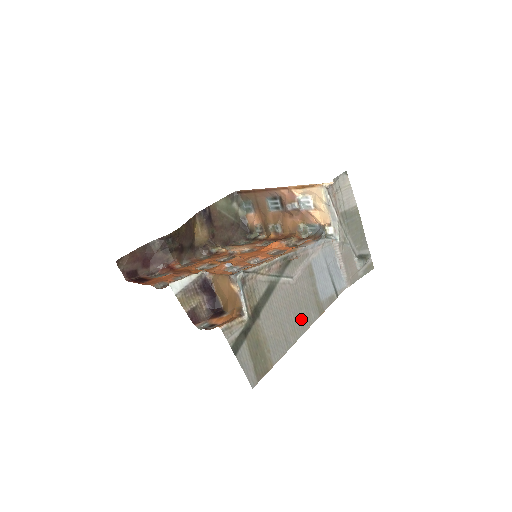
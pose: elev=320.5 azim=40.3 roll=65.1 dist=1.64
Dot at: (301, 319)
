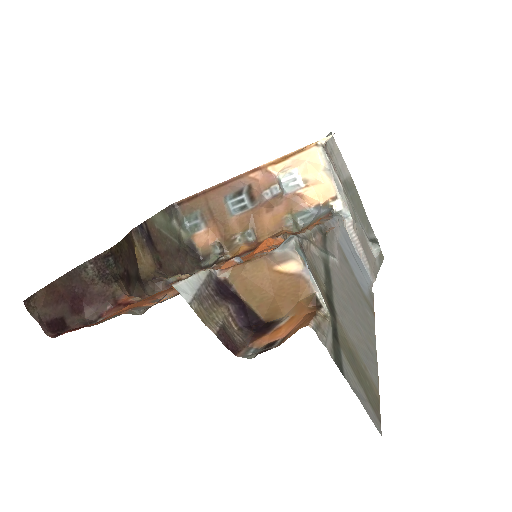
Dot at: (365, 319)
